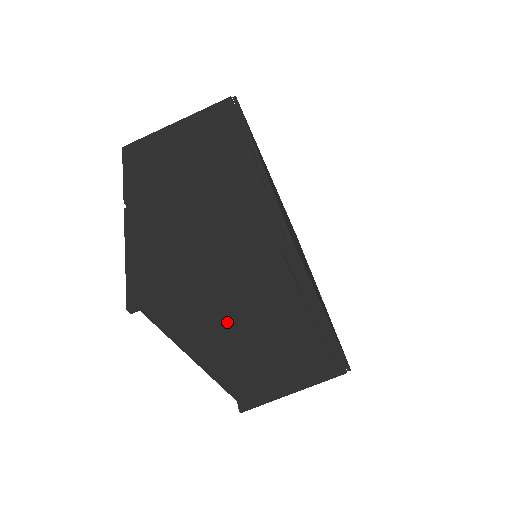
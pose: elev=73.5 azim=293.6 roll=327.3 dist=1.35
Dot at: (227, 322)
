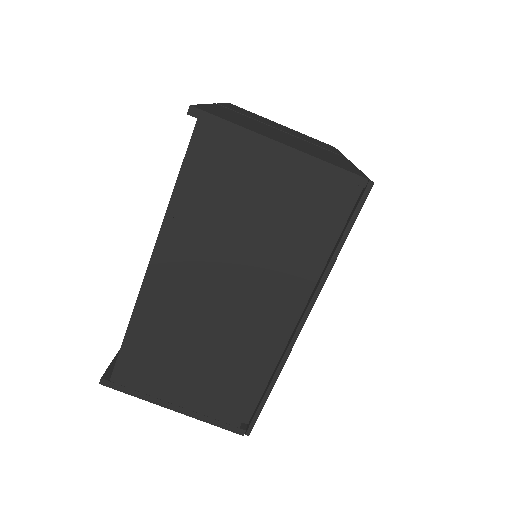
Dot at: (236, 222)
